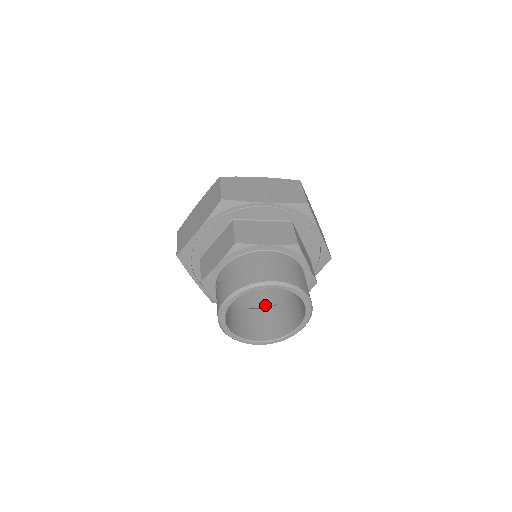
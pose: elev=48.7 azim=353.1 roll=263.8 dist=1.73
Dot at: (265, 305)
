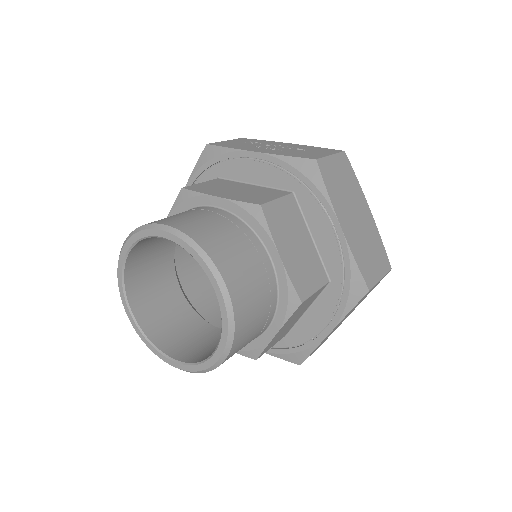
Dot at: occluded
